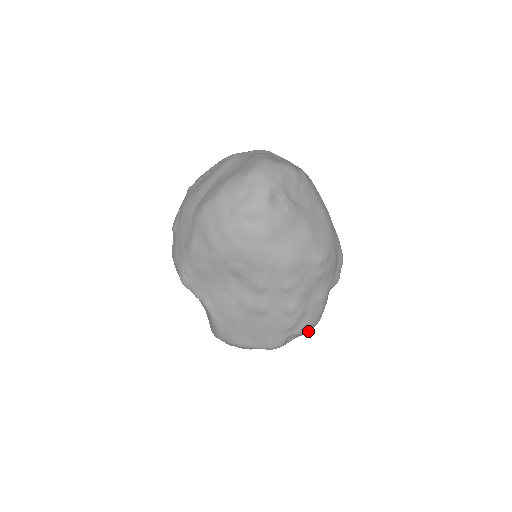
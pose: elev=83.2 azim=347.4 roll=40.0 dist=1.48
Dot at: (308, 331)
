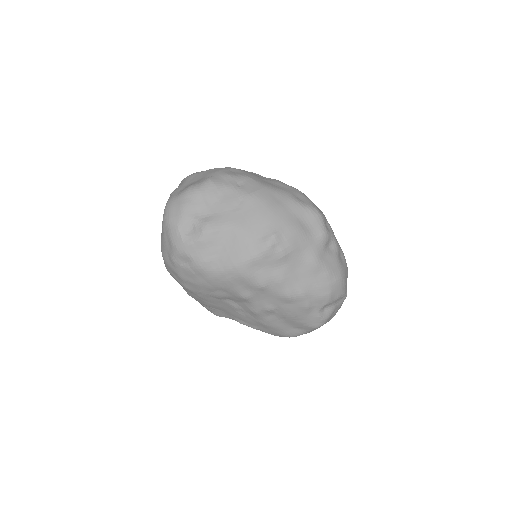
Dot at: (337, 295)
